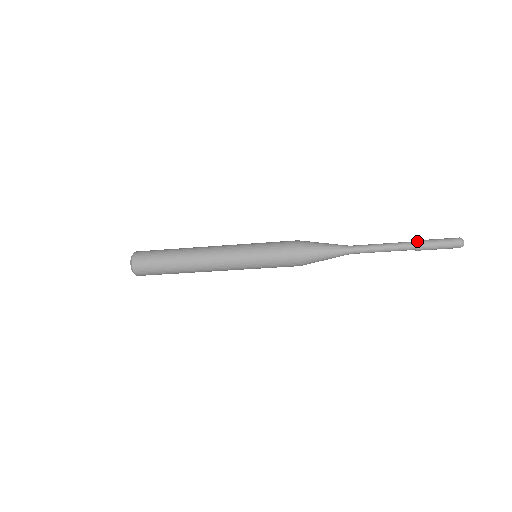
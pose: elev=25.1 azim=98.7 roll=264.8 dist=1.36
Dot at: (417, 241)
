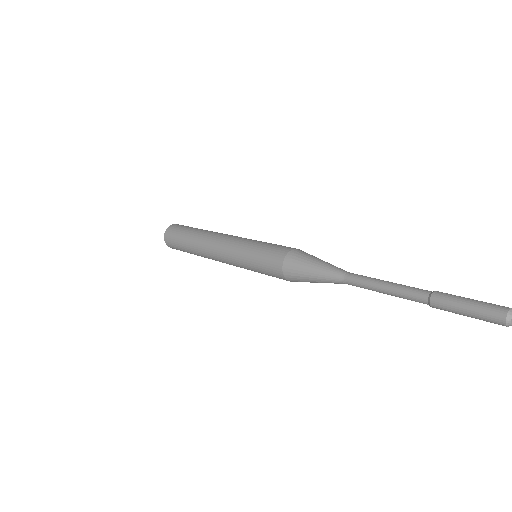
Dot at: (431, 304)
